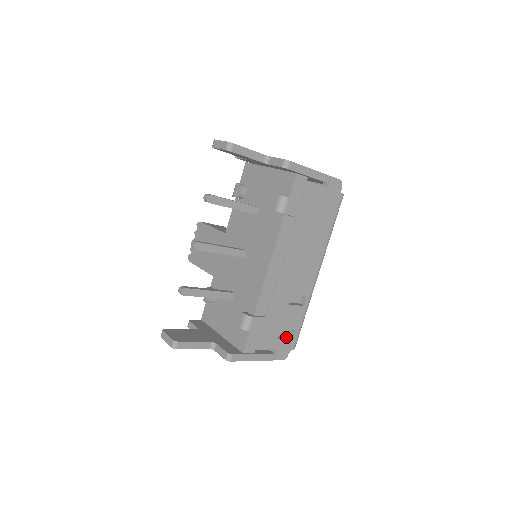
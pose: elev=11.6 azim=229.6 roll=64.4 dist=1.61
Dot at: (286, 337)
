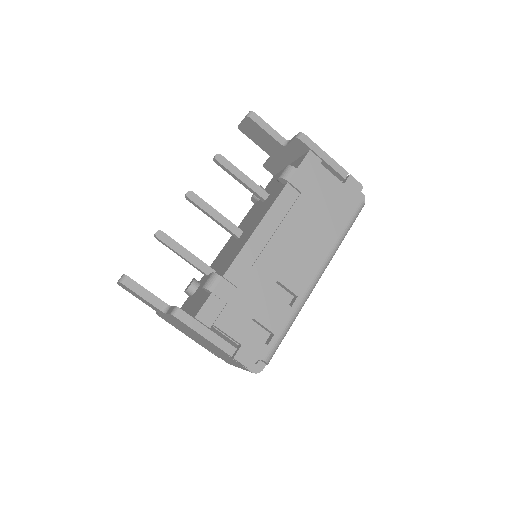
Dot at: (259, 340)
